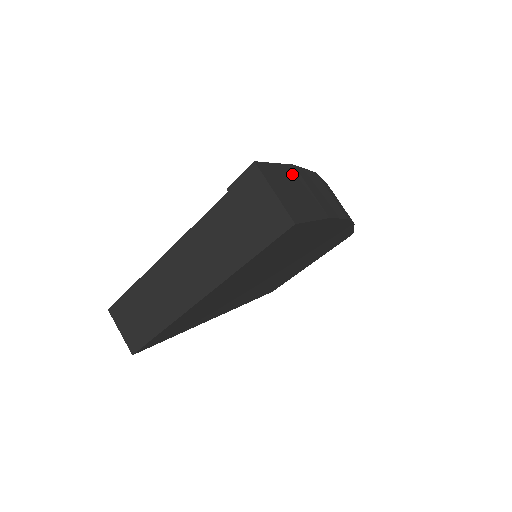
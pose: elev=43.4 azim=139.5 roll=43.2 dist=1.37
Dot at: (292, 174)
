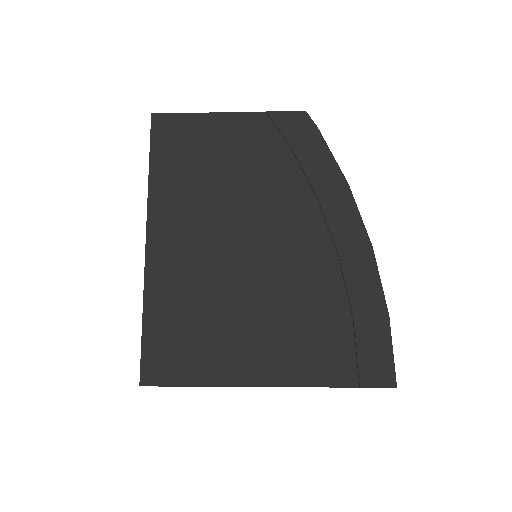
Dot at: occluded
